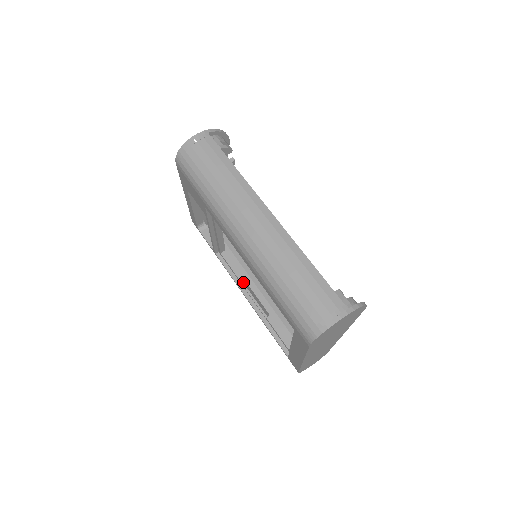
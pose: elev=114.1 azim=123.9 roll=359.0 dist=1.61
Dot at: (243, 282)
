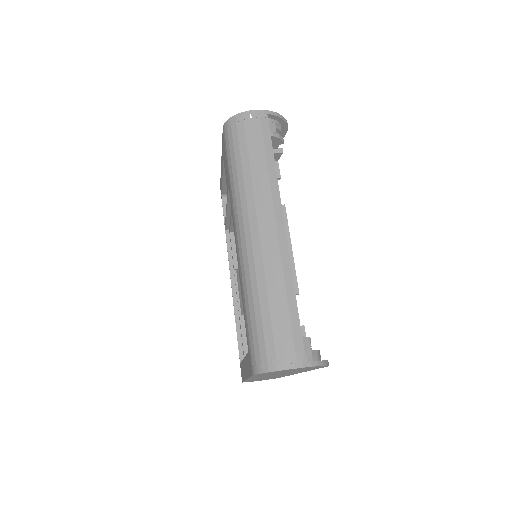
Dot at: (236, 270)
